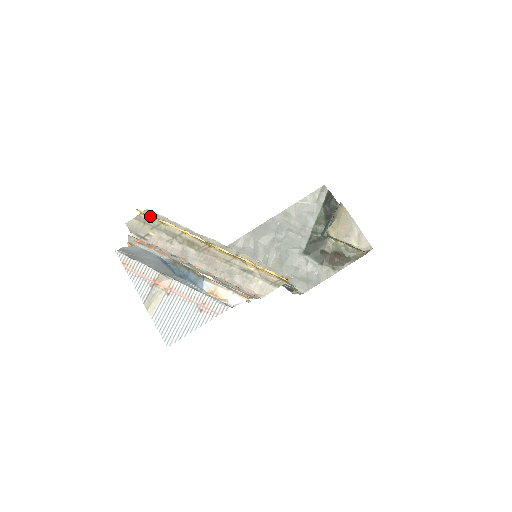
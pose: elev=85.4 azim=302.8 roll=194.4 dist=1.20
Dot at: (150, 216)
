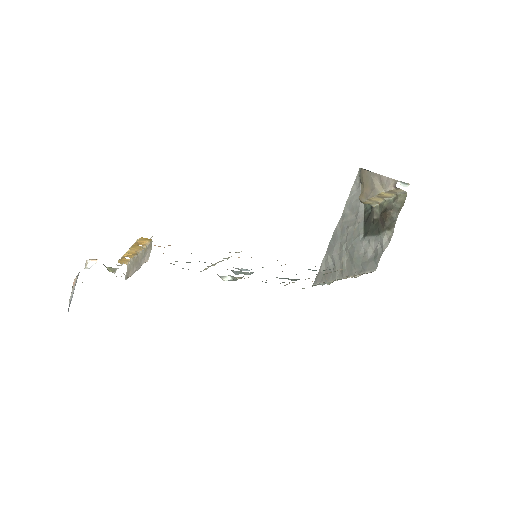
Dot at: (119, 261)
